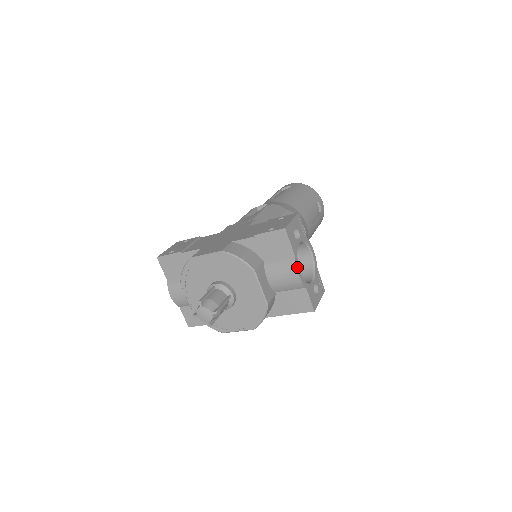
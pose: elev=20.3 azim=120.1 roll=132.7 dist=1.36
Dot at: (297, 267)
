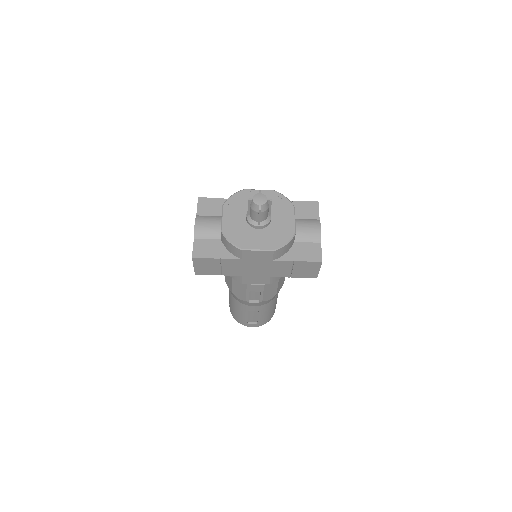
Dot at: (320, 225)
